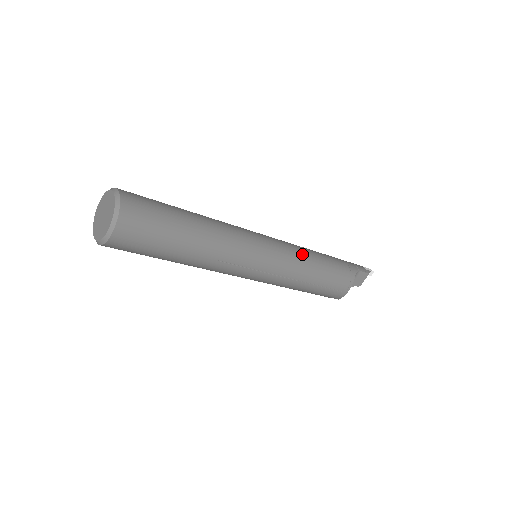
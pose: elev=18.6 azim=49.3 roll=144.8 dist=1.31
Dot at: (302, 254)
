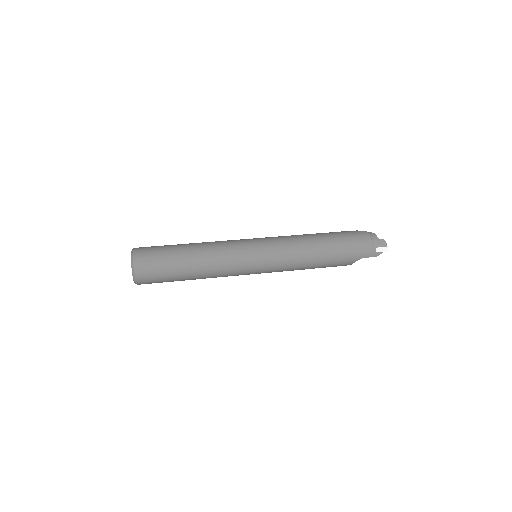
Dot at: (292, 265)
